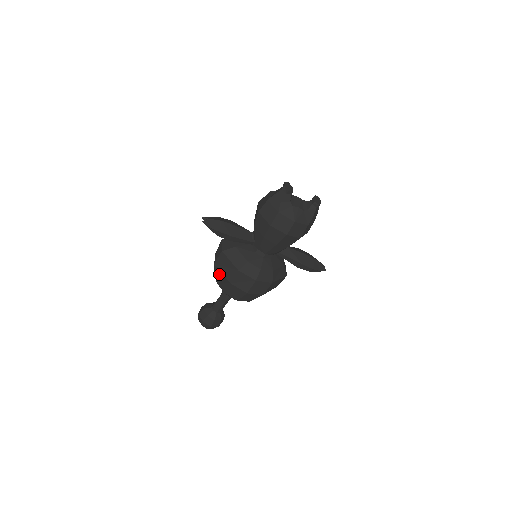
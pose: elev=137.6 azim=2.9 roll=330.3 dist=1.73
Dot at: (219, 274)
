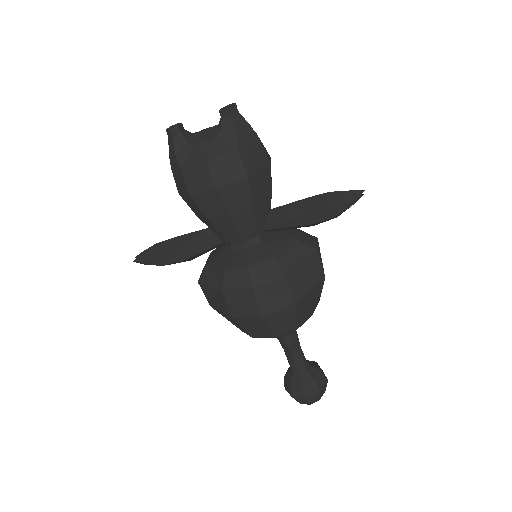
Dot at: (224, 316)
